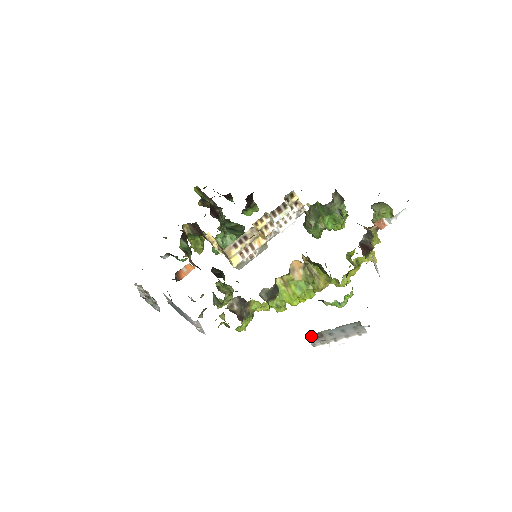
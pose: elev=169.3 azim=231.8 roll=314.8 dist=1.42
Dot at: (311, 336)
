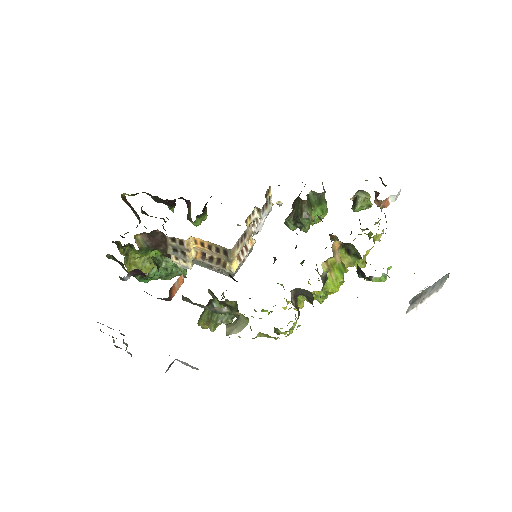
Dot at: (414, 299)
